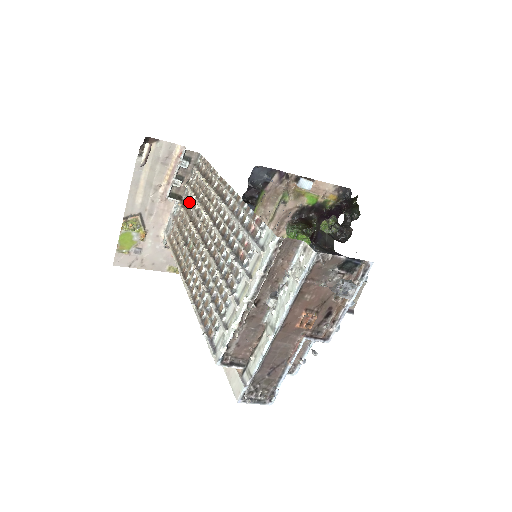
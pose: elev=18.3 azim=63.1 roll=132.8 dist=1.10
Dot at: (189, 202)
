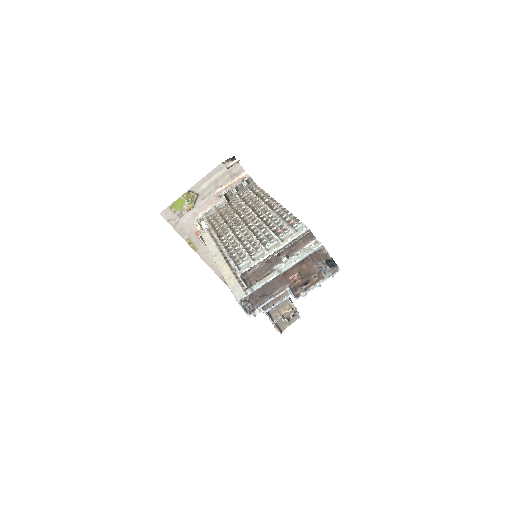
Dot at: (236, 204)
